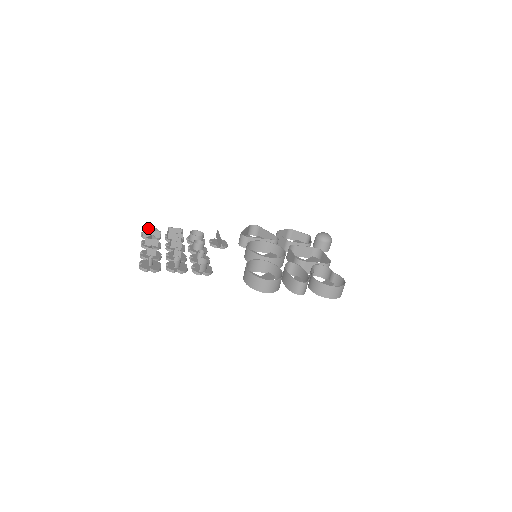
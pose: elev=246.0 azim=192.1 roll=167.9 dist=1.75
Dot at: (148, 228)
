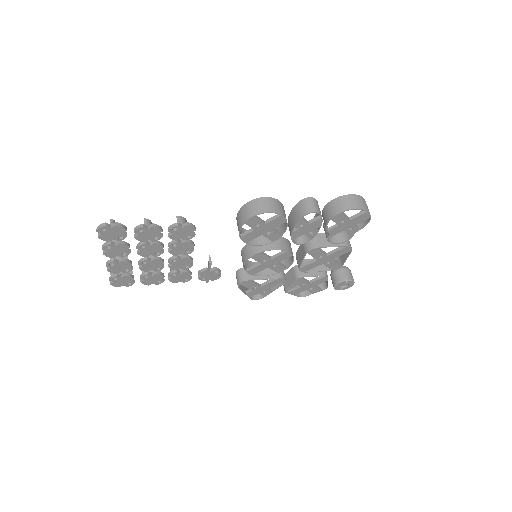
Dot at: occluded
